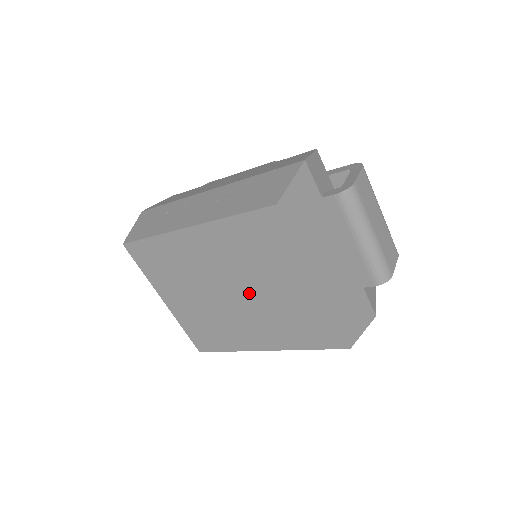
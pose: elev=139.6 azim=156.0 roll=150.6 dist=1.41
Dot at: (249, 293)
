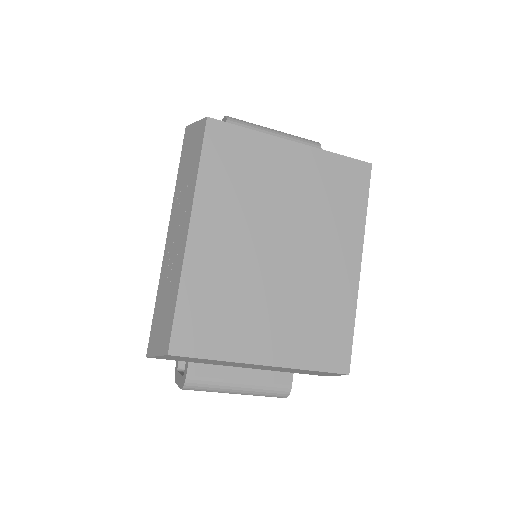
Dot at: (286, 225)
